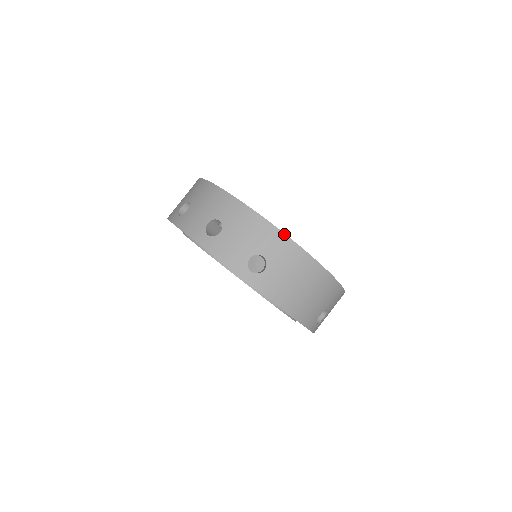
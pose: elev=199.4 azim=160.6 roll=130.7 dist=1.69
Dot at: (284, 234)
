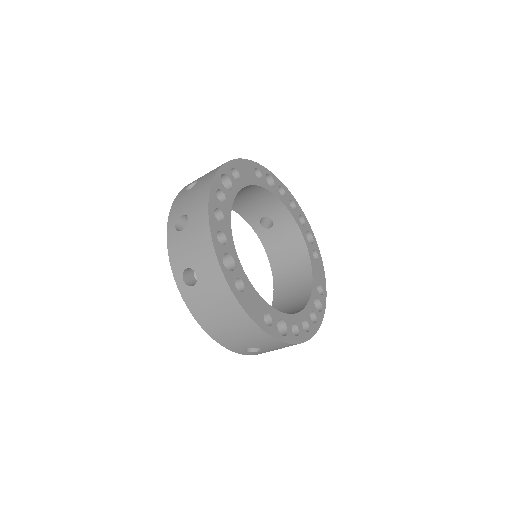
Dot at: (220, 268)
